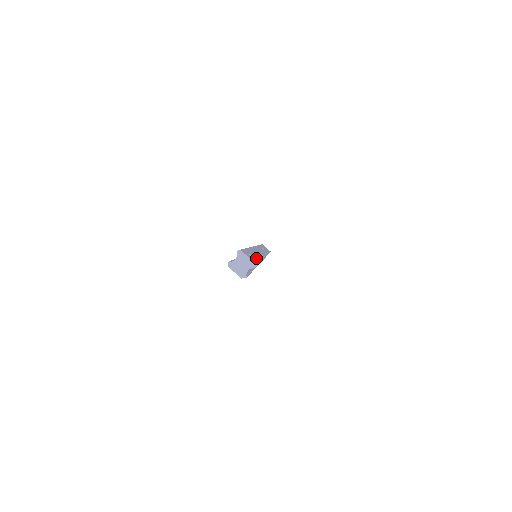
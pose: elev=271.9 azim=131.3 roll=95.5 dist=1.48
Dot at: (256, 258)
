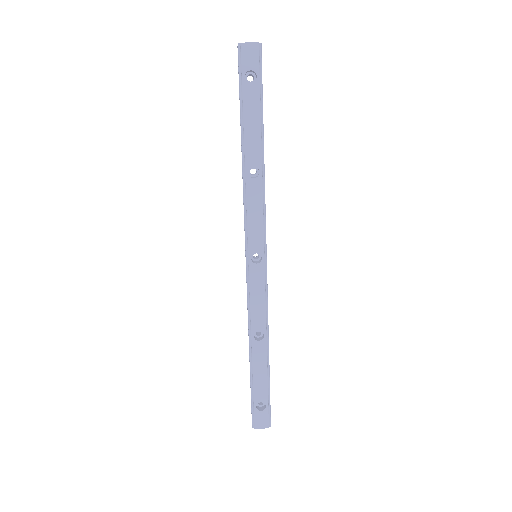
Dot at: occluded
